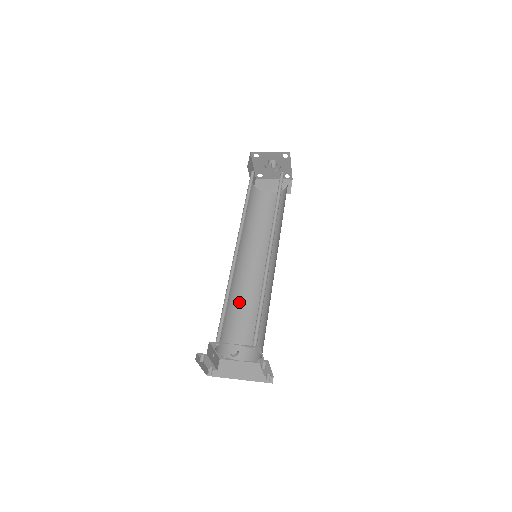
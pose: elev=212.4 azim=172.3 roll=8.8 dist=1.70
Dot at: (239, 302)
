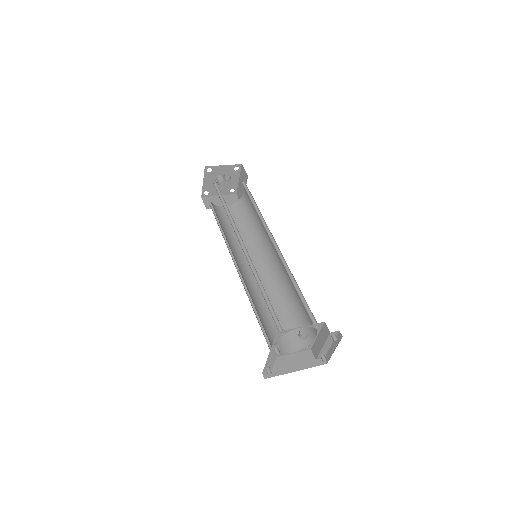
Dot at: (256, 303)
